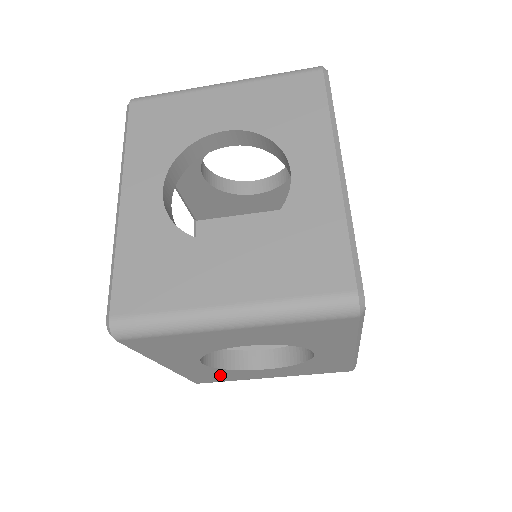
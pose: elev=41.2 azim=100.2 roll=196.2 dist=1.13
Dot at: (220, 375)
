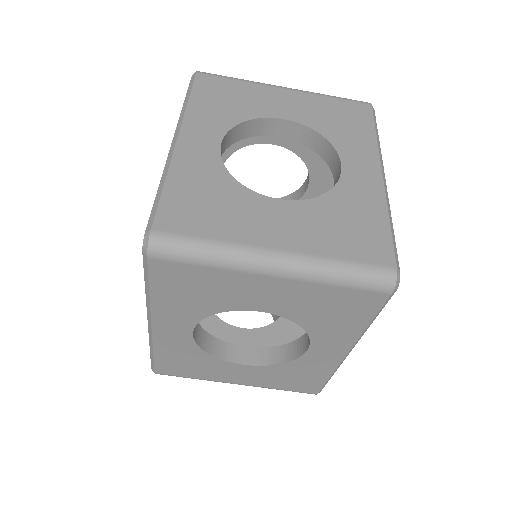
Dot at: (191, 363)
